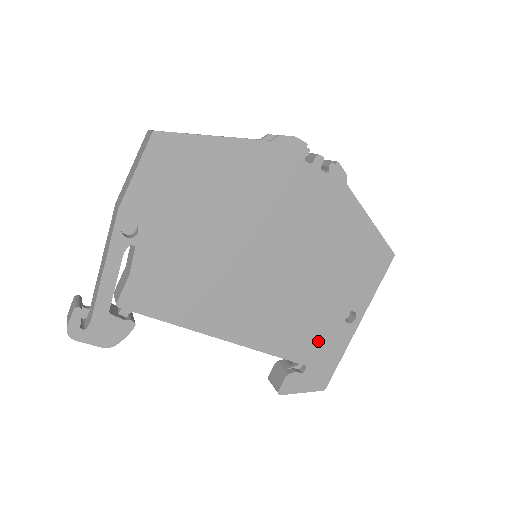
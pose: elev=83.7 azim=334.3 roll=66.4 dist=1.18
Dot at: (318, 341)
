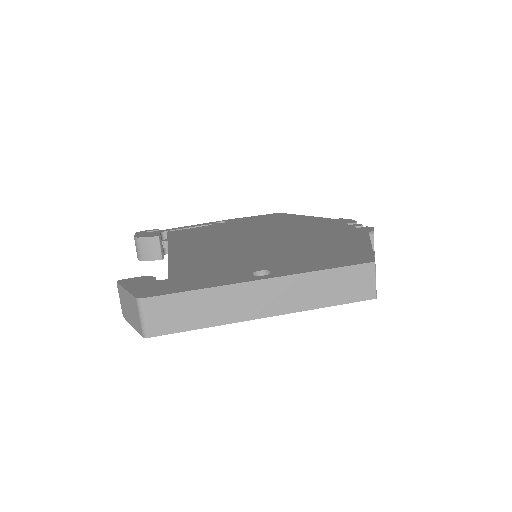
Dot at: (208, 273)
